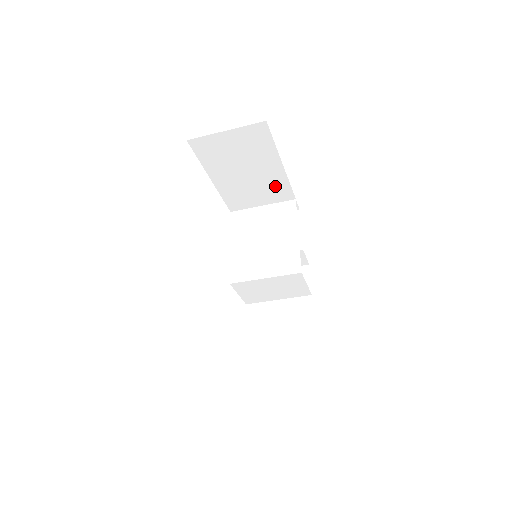
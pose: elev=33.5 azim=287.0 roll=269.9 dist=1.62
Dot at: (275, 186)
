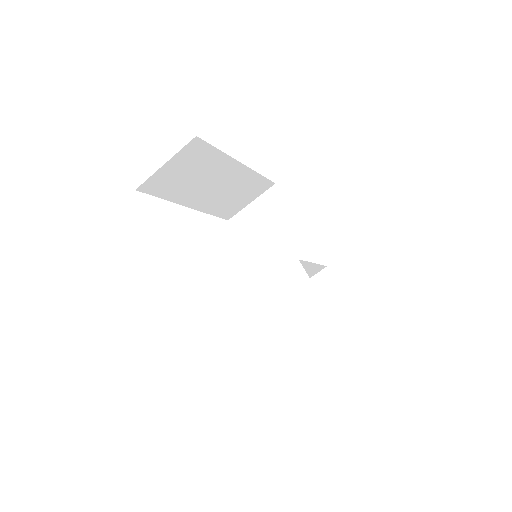
Dot at: (303, 253)
